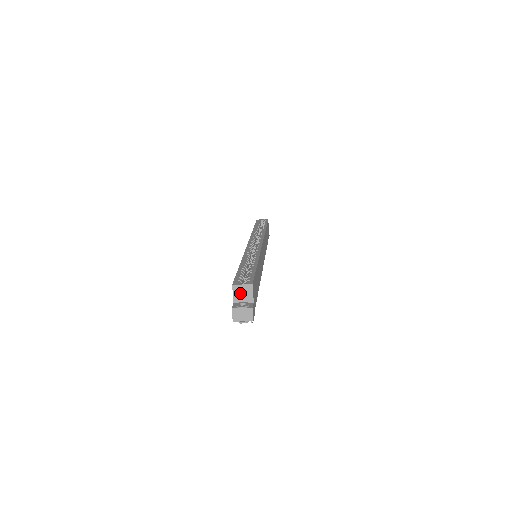
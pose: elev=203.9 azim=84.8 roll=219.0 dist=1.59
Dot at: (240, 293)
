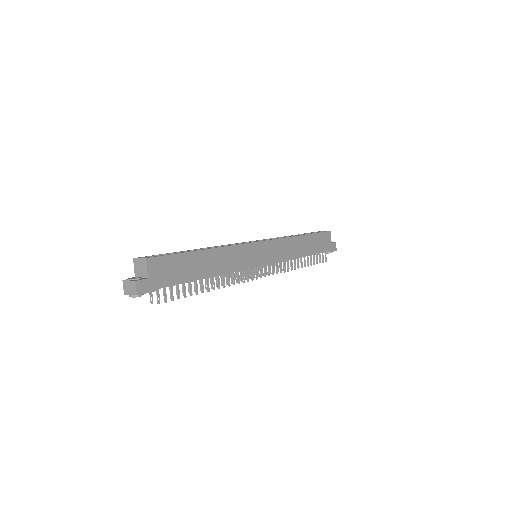
Dot at: (139, 267)
